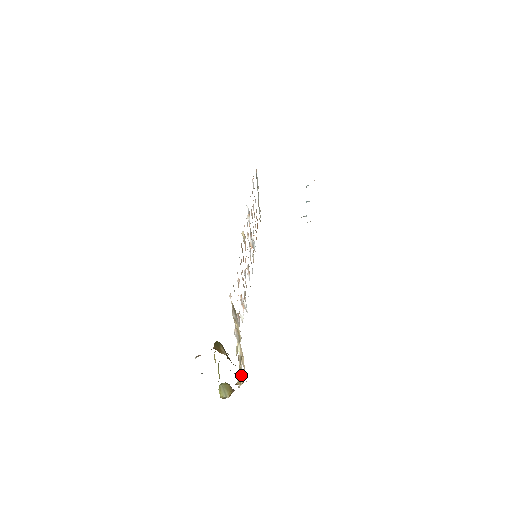
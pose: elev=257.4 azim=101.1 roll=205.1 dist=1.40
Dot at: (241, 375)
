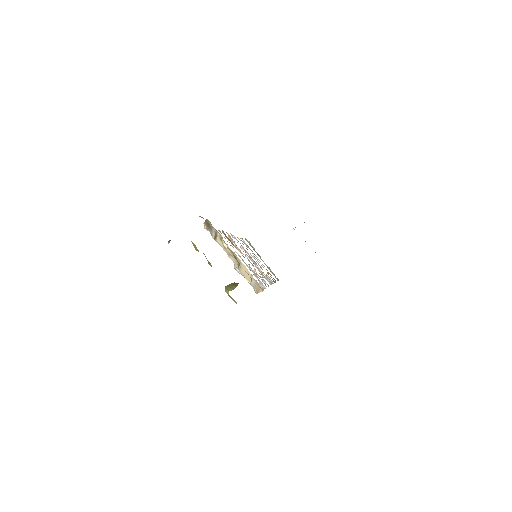
Dot at: (236, 258)
